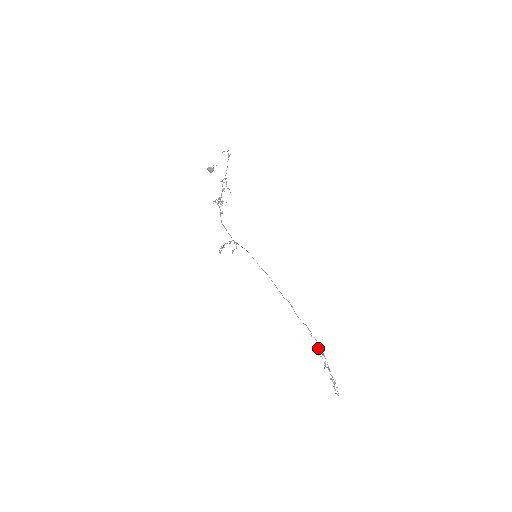
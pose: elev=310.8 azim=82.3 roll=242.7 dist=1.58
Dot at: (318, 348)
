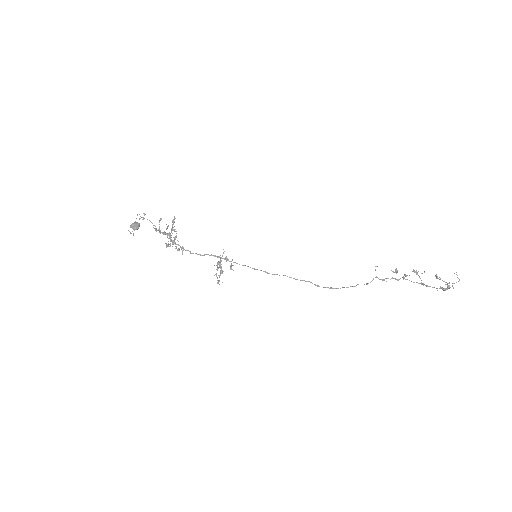
Dot at: (394, 272)
